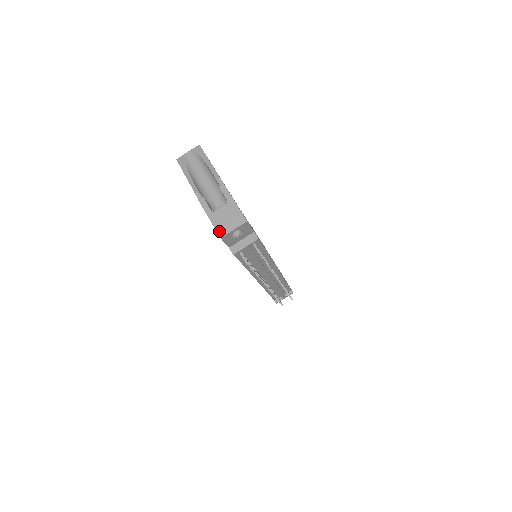
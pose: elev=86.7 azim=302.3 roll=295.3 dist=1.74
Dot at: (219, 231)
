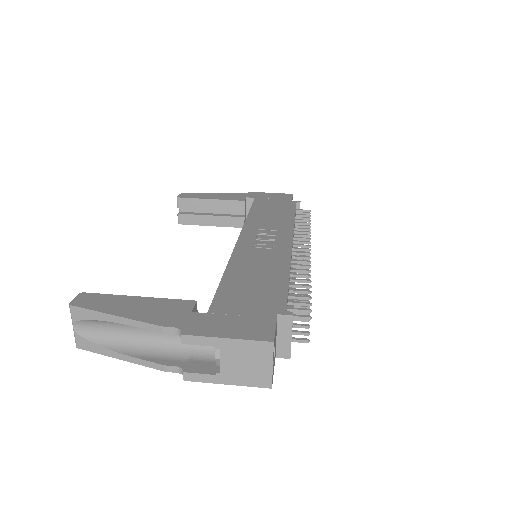
Dot at: (259, 385)
